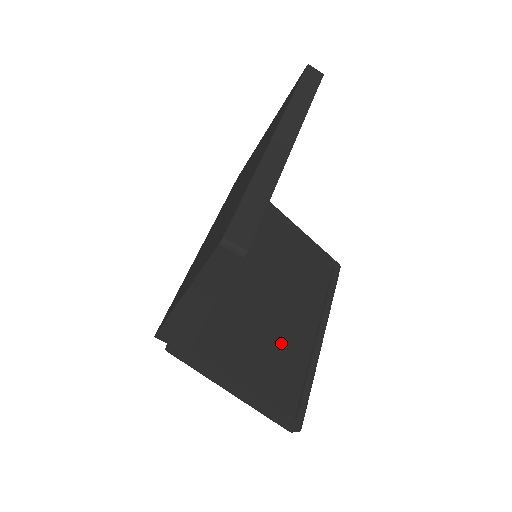
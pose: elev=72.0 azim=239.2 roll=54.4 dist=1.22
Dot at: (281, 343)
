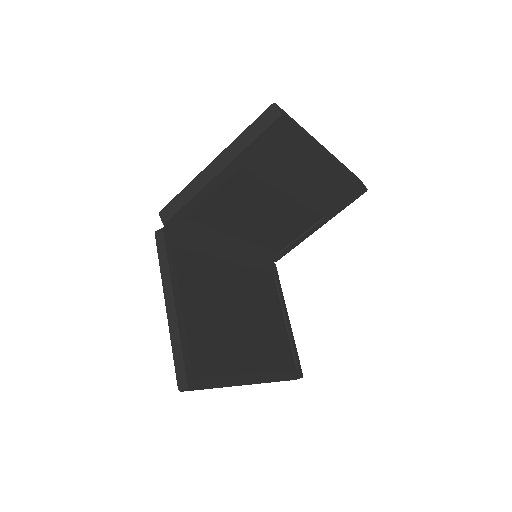
Dot at: (225, 335)
